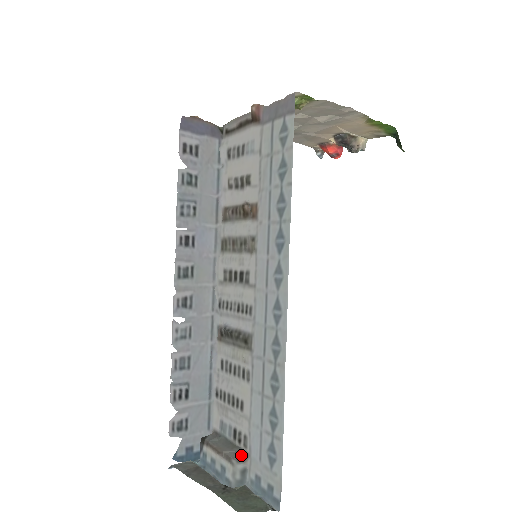
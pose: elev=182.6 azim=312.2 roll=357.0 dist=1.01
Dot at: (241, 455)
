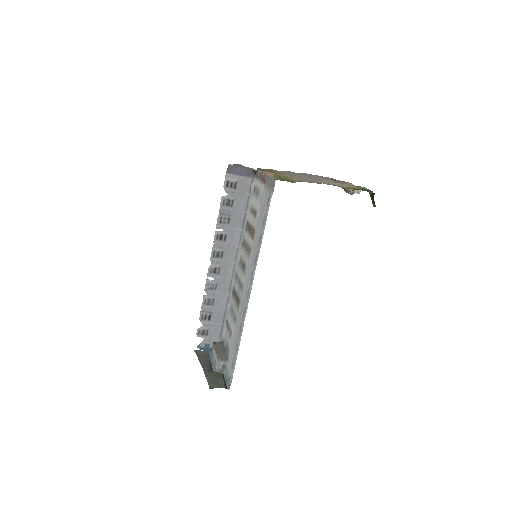
Dot at: (225, 358)
